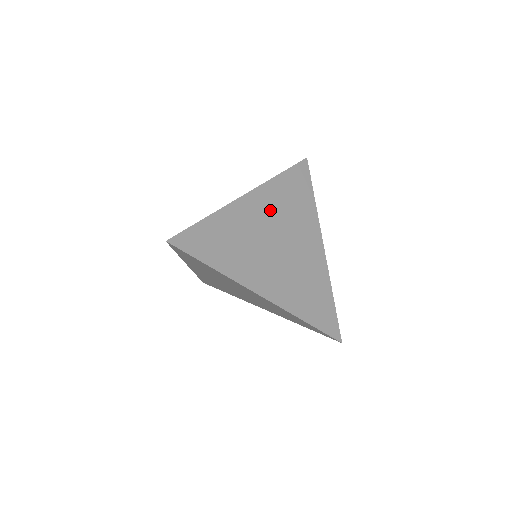
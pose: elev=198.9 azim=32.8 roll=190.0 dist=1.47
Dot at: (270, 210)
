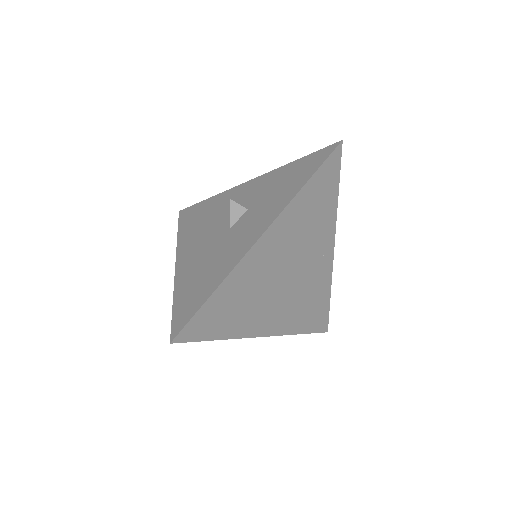
Dot at: (286, 241)
